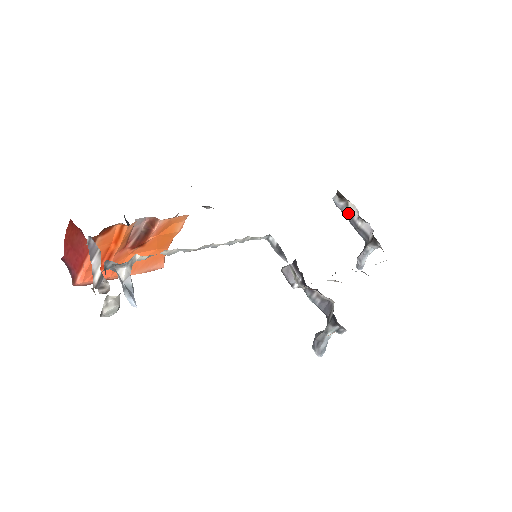
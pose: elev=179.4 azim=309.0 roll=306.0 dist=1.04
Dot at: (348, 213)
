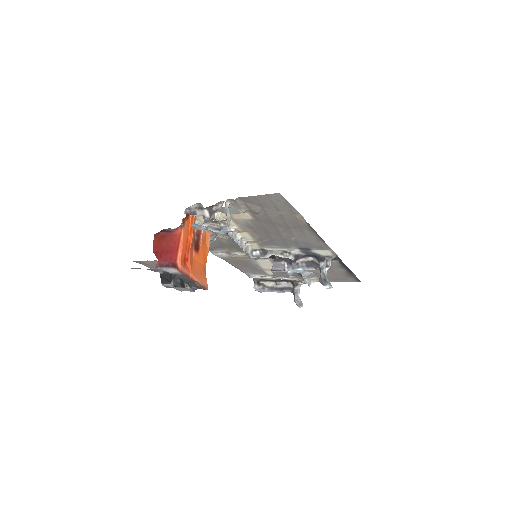
Dot at: (269, 288)
